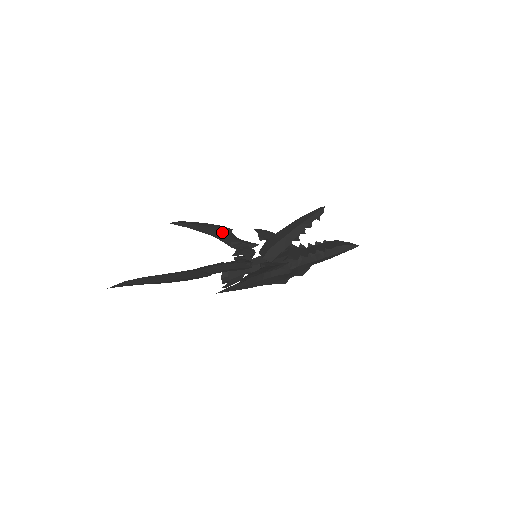
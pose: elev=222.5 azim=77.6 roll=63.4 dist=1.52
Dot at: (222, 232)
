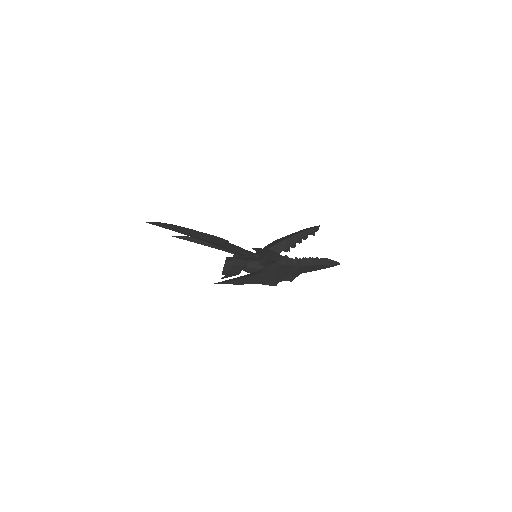
Dot at: occluded
